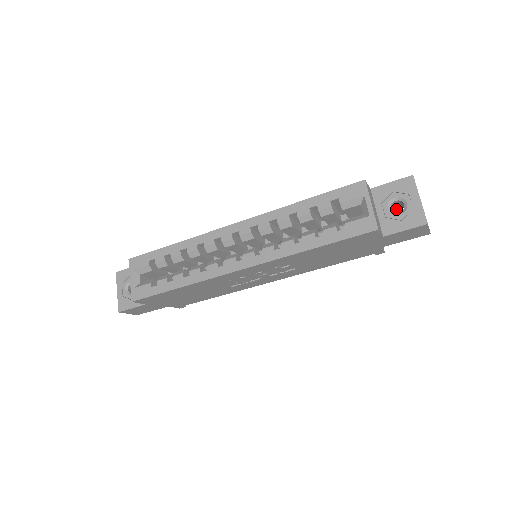
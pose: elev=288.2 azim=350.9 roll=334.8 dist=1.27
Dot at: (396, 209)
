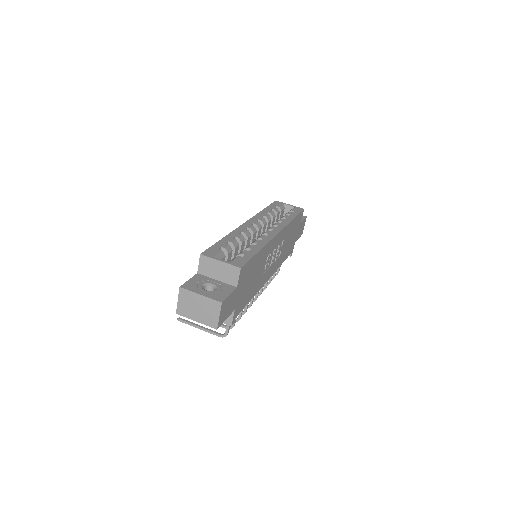
Dot at: occluded
